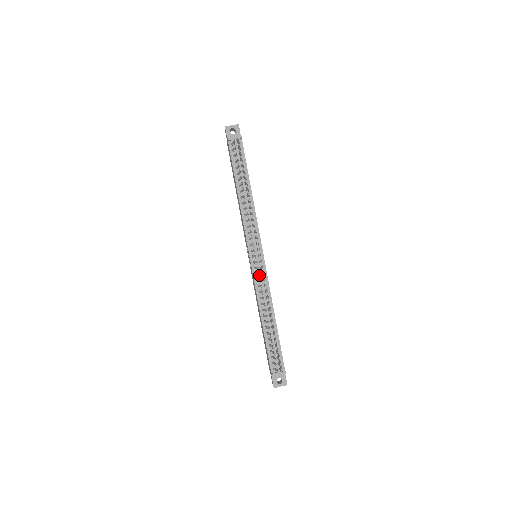
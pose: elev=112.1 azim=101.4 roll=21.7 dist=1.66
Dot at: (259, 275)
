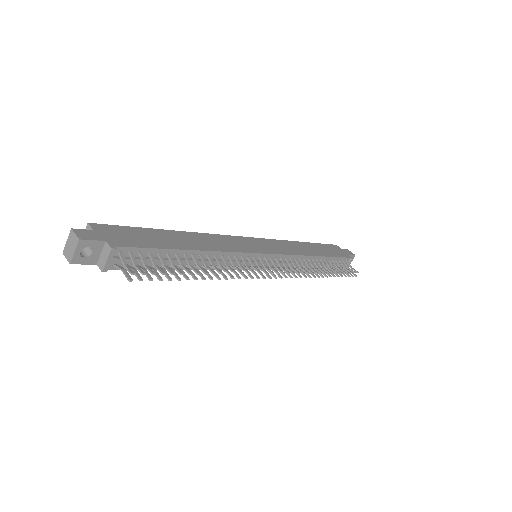
Dot at: occluded
